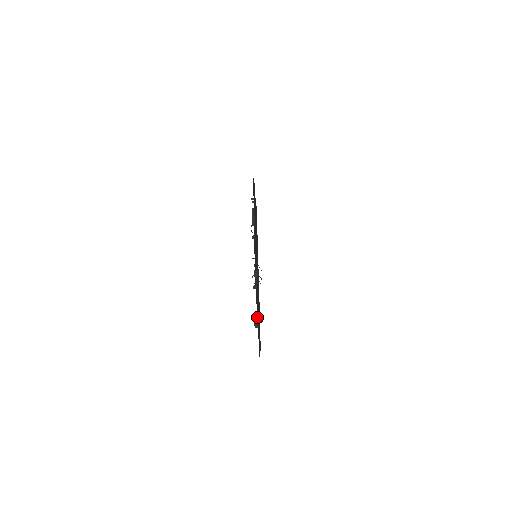
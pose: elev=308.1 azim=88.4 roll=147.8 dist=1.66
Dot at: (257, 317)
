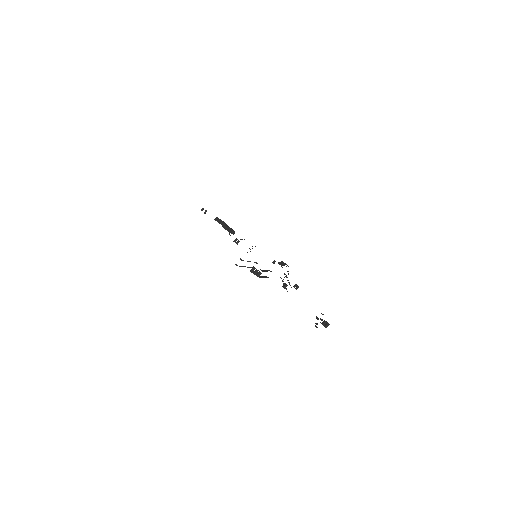
Dot at: occluded
